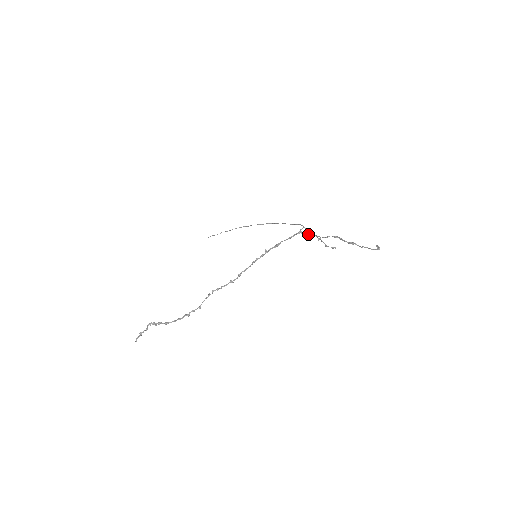
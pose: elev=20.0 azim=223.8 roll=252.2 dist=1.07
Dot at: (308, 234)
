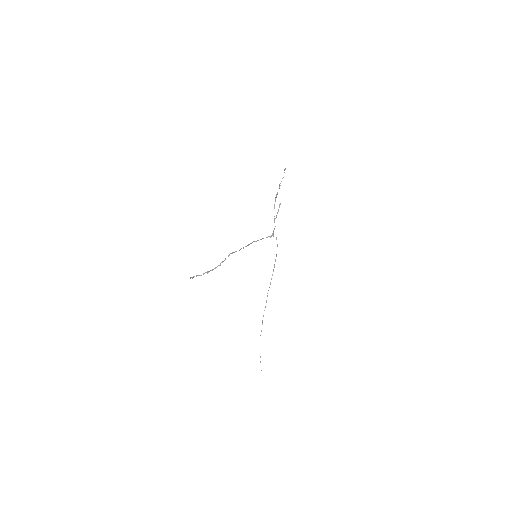
Dot at: (274, 228)
